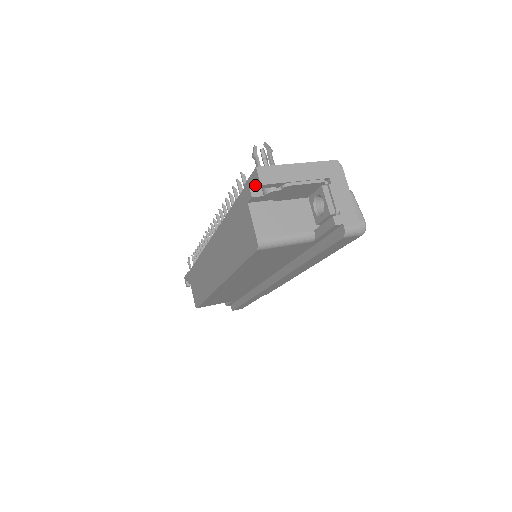
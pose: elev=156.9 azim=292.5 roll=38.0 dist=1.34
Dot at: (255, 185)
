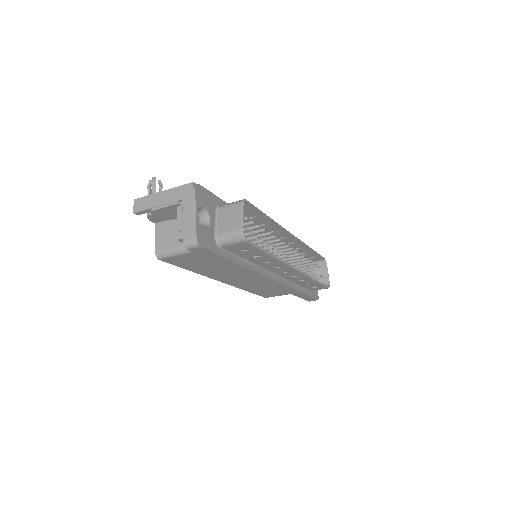
Dot at: occluded
